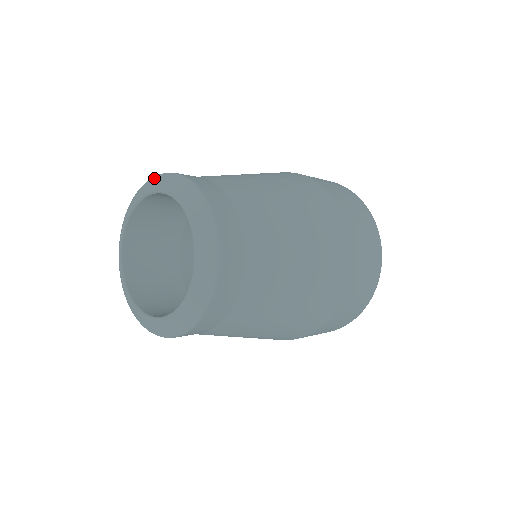
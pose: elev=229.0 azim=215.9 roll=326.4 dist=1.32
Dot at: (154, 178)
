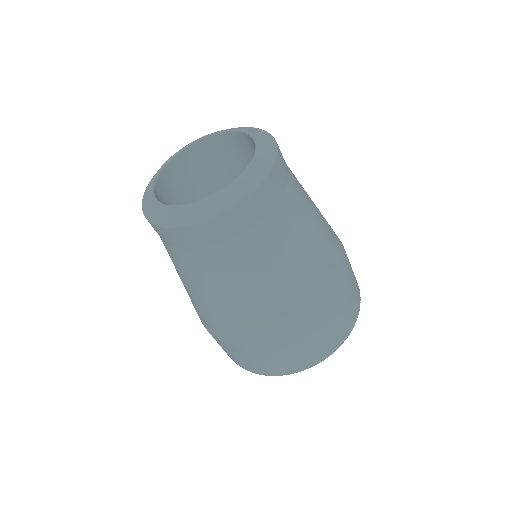
Dot at: occluded
